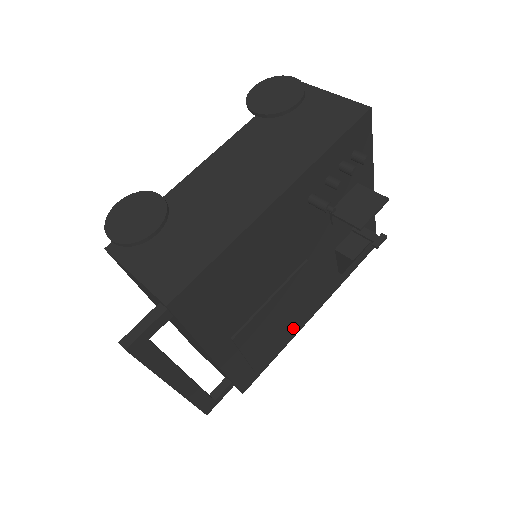
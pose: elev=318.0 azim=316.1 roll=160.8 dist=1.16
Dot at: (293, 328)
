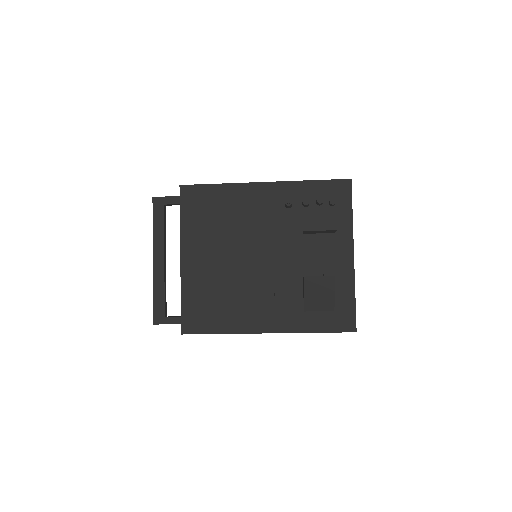
Dot at: (244, 317)
